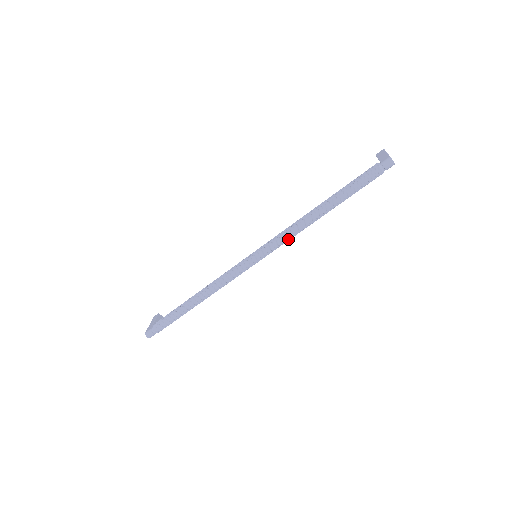
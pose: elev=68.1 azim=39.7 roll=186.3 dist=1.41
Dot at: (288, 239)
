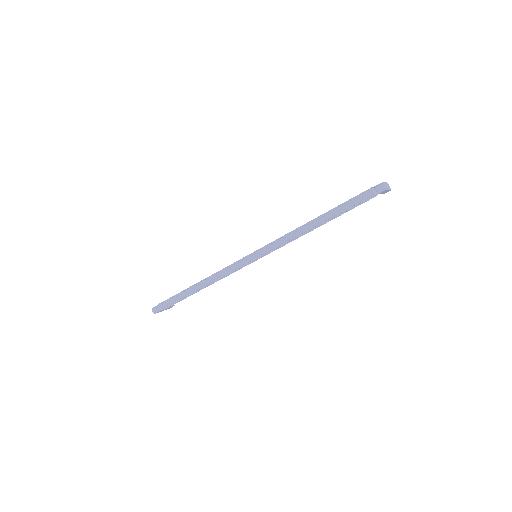
Dot at: (283, 243)
